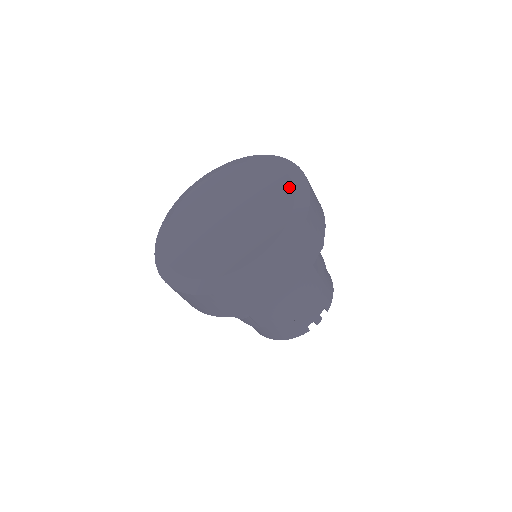
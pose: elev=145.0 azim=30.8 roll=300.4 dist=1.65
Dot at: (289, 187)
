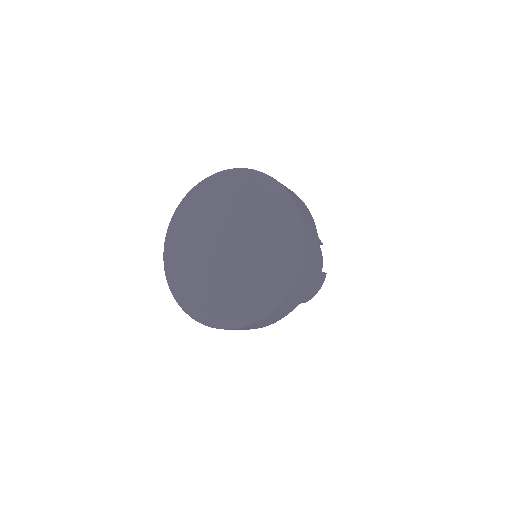
Dot at: (281, 266)
